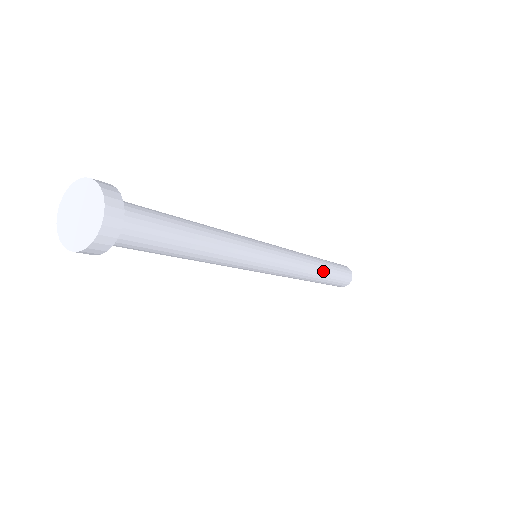
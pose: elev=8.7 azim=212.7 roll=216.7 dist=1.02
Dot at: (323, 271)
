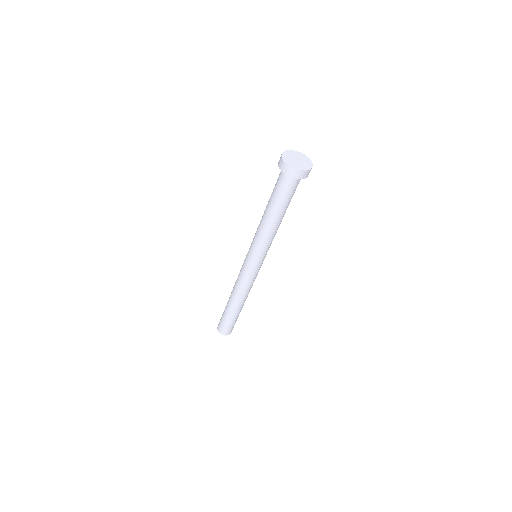
Dot at: (239, 307)
